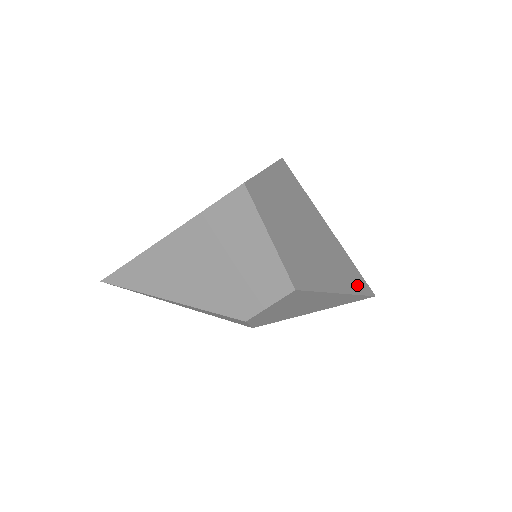
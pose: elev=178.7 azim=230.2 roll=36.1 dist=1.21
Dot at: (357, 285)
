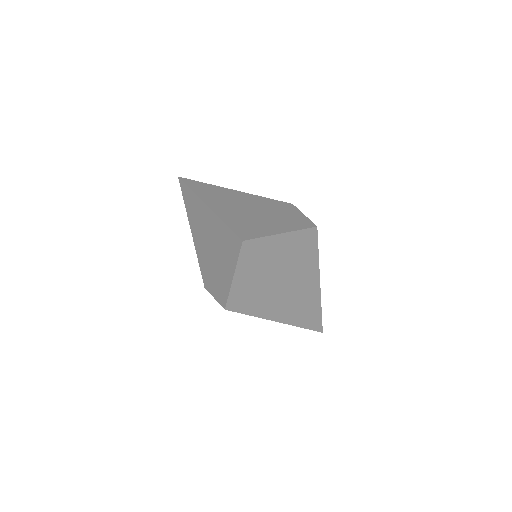
Dot at: (306, 321)
